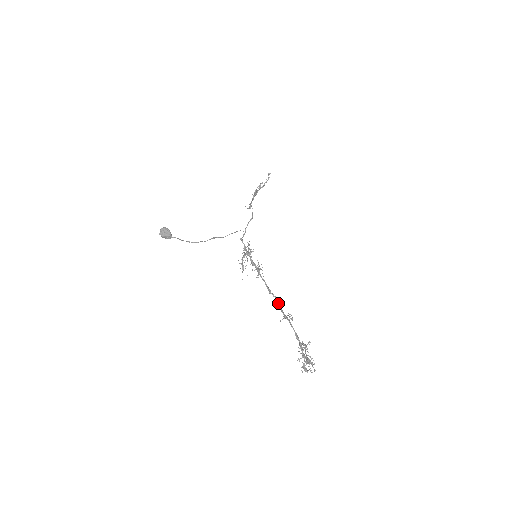
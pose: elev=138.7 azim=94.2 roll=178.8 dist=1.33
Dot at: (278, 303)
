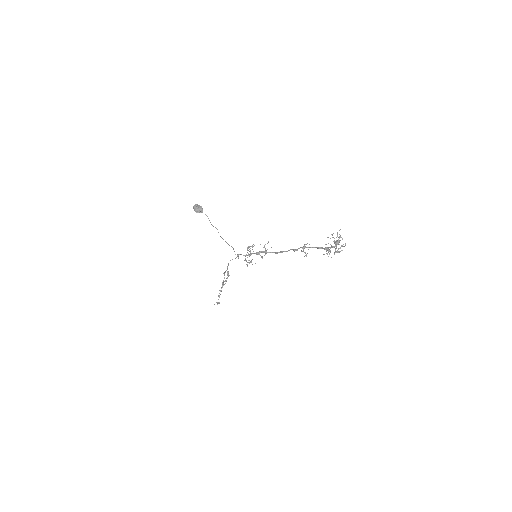
Dot at: (292, 249)
